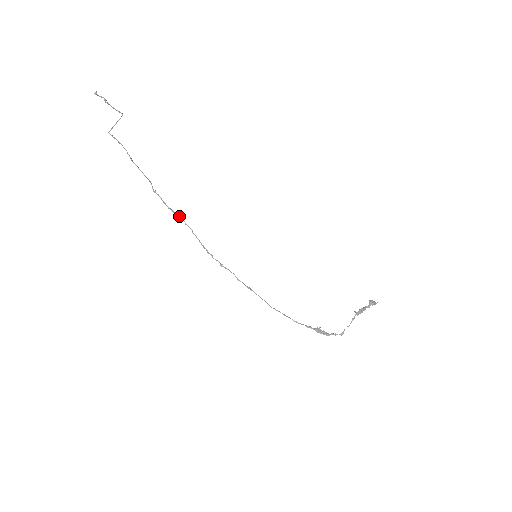
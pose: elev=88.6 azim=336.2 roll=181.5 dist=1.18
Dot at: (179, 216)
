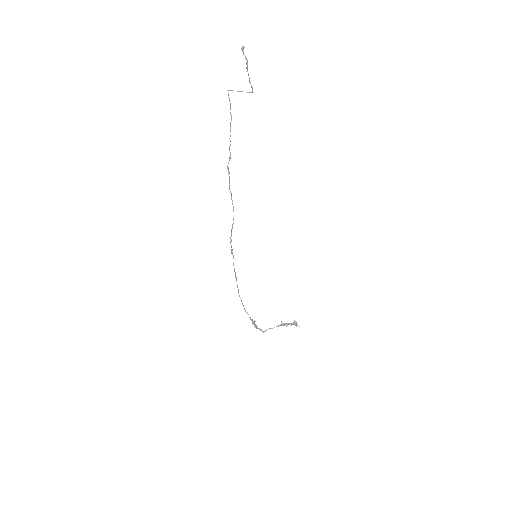
Dot at: occluded
